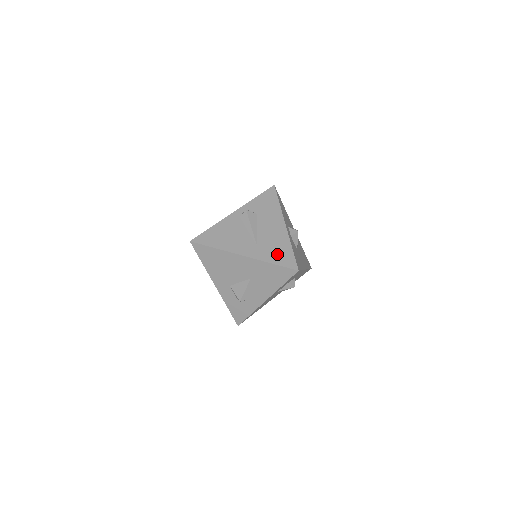
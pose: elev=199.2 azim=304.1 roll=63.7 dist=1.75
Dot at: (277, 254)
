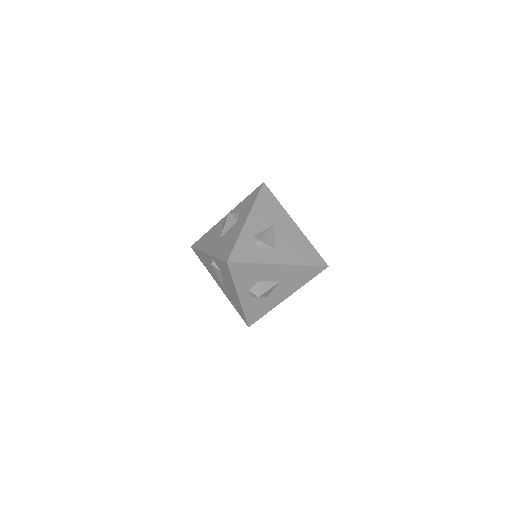
Dot at: (236, 307)
